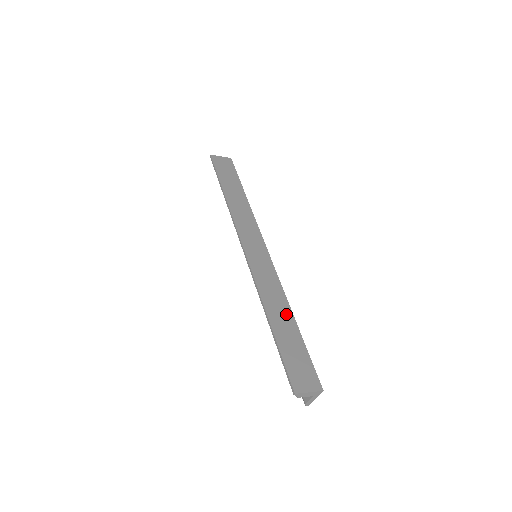
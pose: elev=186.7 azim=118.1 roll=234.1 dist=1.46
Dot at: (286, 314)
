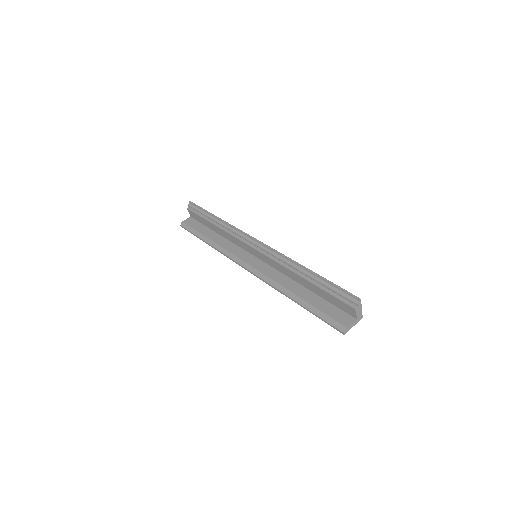
Dot at: occluded
